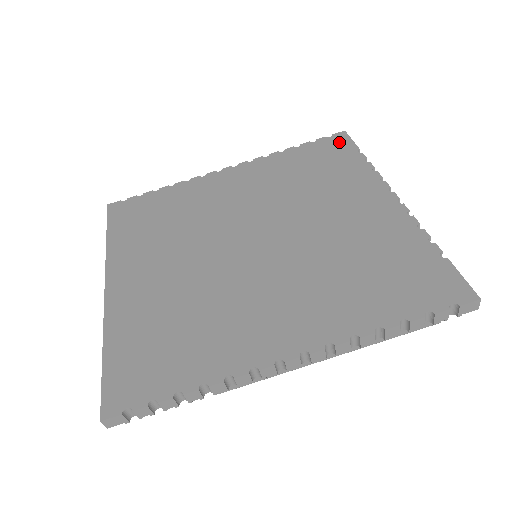
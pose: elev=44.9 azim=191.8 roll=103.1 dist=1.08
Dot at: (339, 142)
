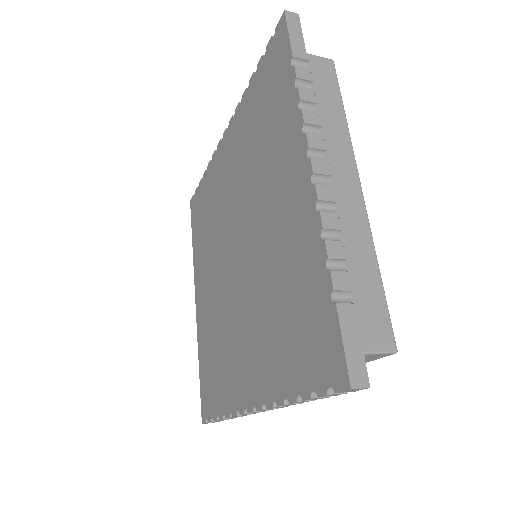
Dot at: (279, 46)
